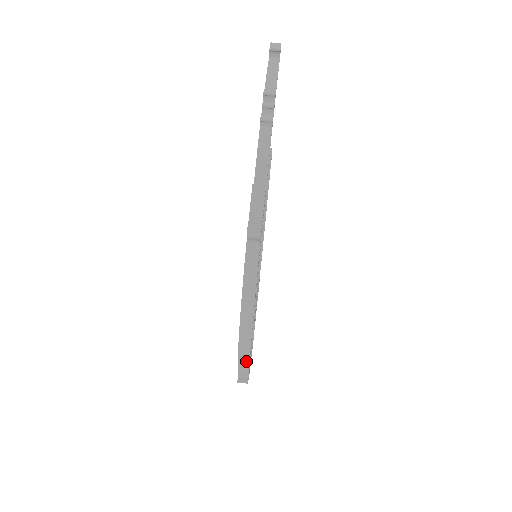
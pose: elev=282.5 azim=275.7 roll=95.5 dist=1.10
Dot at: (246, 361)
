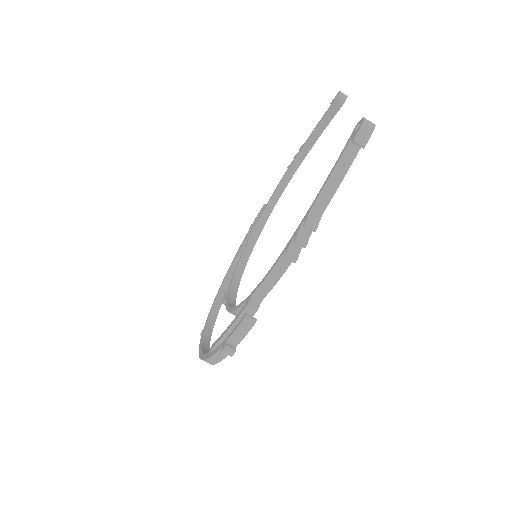
Dot at: occluded
